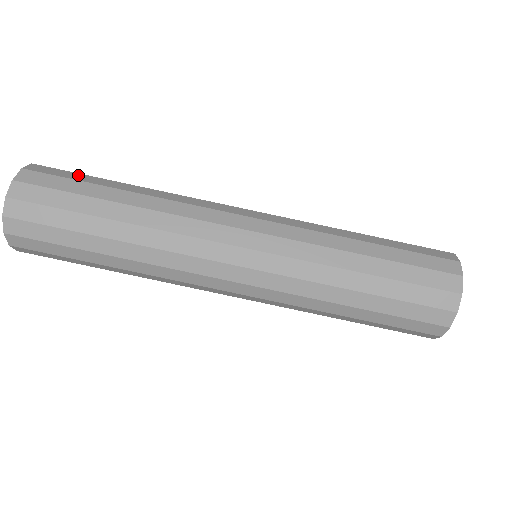
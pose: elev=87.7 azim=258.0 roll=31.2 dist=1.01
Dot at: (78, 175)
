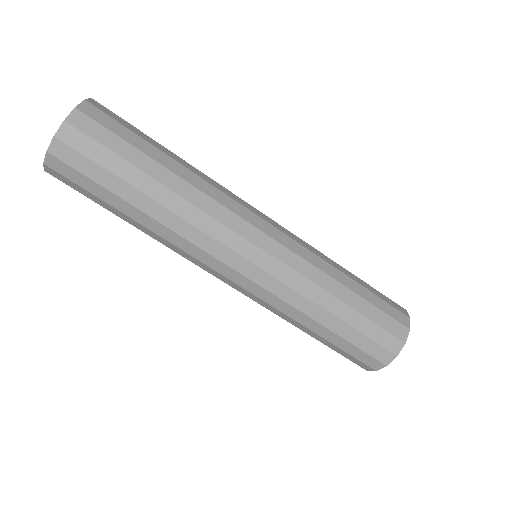
Dot at: occluded
